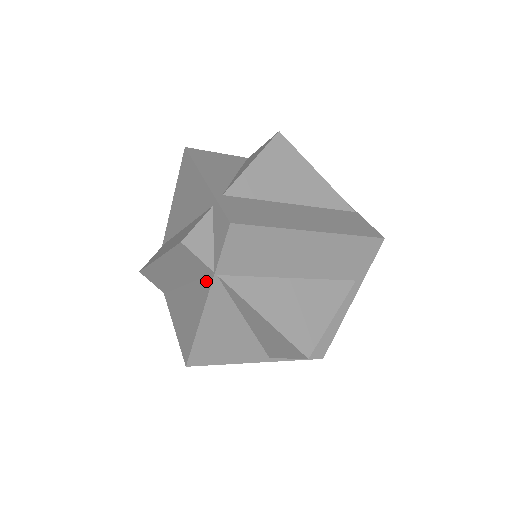
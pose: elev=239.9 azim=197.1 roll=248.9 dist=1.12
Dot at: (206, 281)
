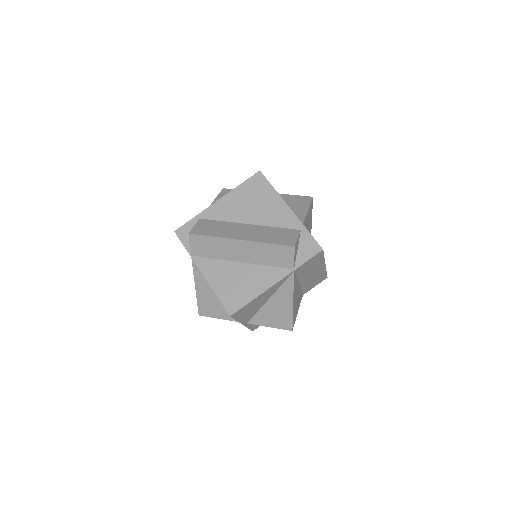
Dot at: (280, 271)
